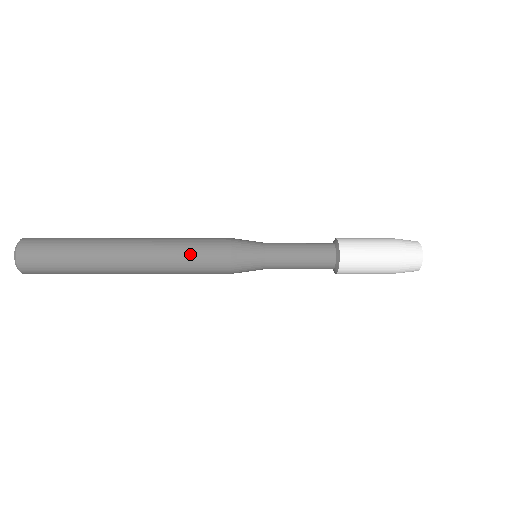
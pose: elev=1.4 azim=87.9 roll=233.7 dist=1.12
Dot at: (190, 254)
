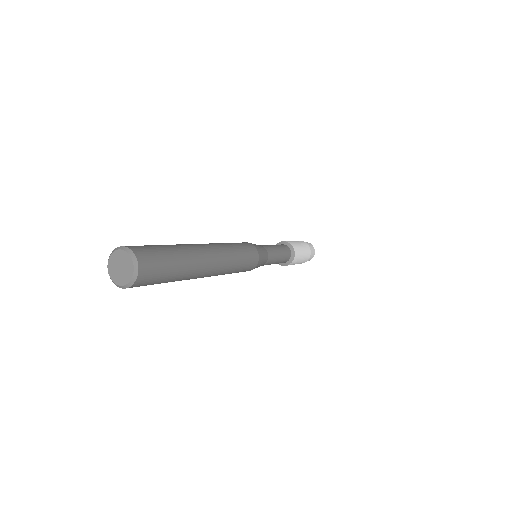
Dot at: (235, 245)
